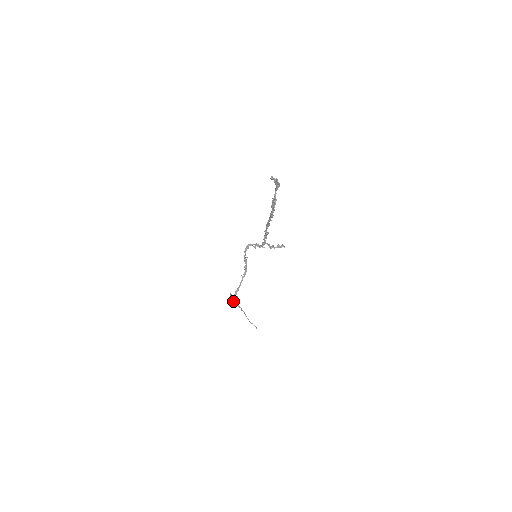
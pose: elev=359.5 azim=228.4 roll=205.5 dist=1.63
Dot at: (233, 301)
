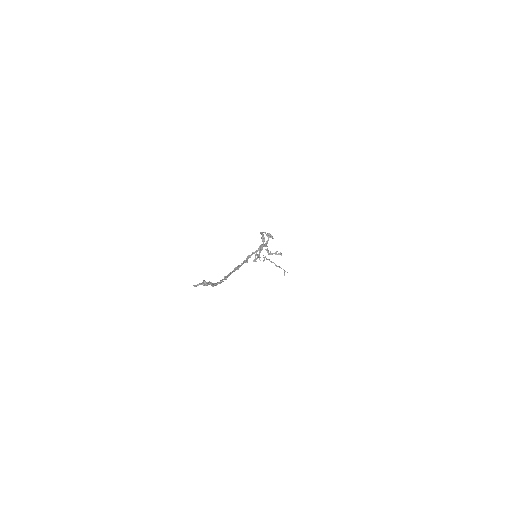
Dot at: (259, 258)
